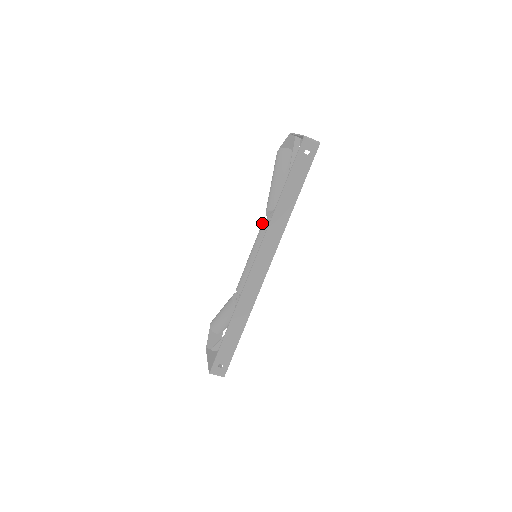
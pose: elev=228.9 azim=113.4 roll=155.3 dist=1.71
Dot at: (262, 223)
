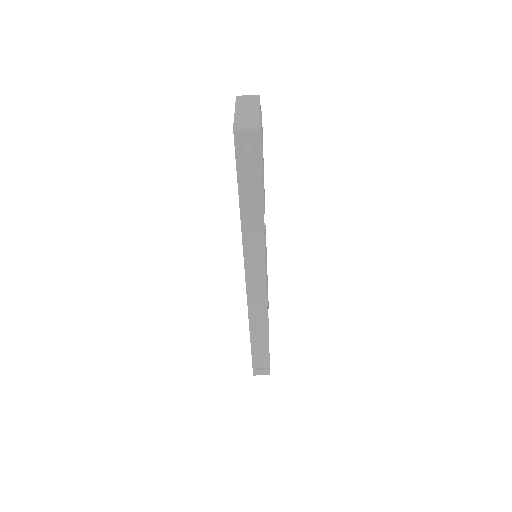
Dot at: occluded
